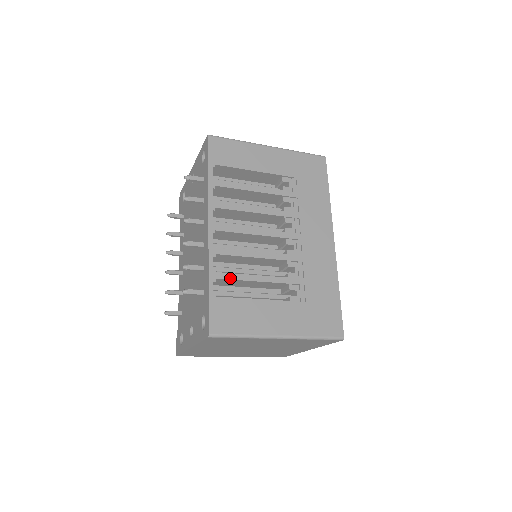
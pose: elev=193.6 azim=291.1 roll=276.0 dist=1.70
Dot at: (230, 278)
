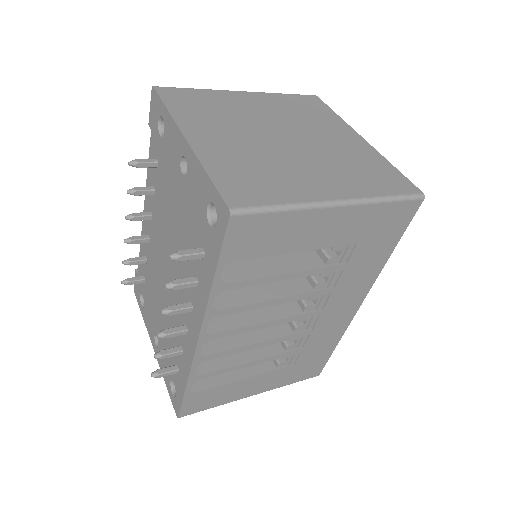
Dot at: (214, 375)
